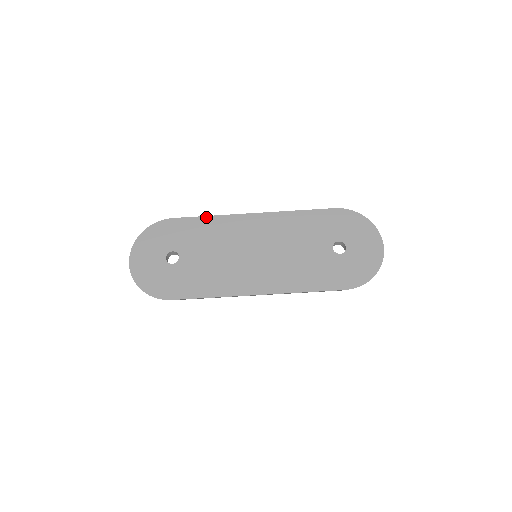
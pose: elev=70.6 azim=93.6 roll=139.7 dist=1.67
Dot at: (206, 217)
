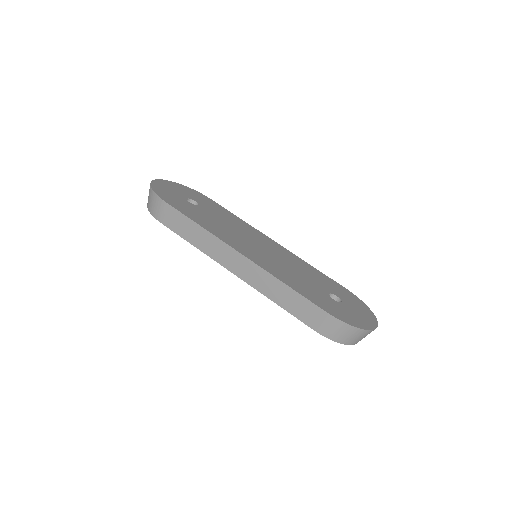
Dot at: (237, 217)
